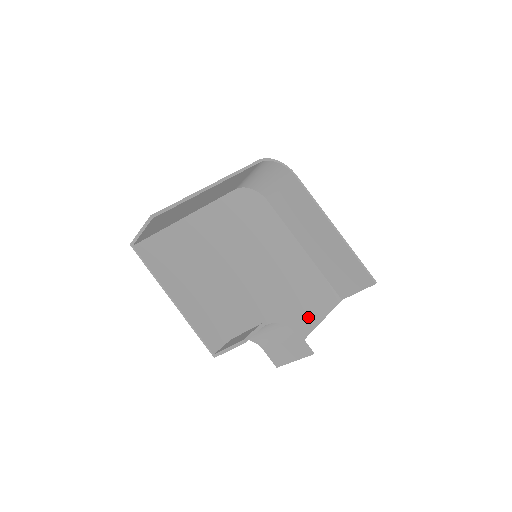
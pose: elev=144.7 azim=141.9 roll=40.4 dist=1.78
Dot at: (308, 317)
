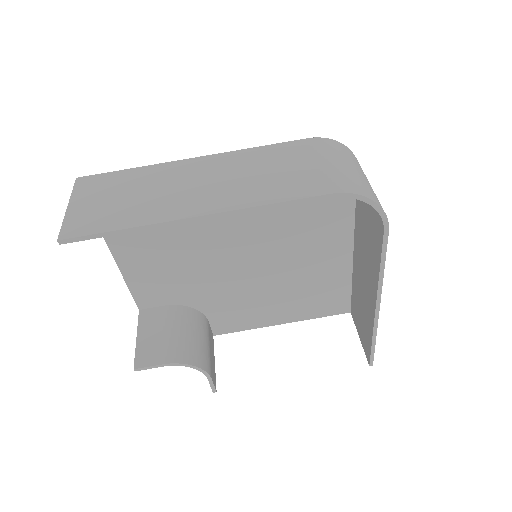
Dot at: (286, 313)
